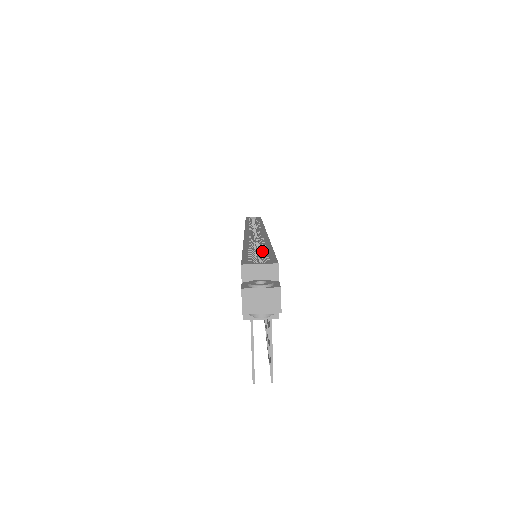
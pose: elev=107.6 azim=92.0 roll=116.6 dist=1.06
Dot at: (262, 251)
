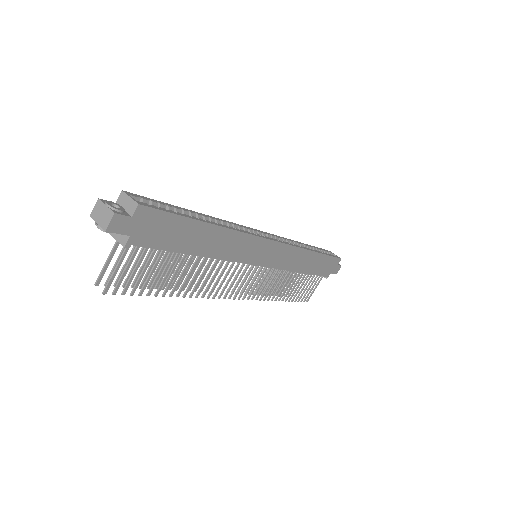
Dot at: (186, 215)
